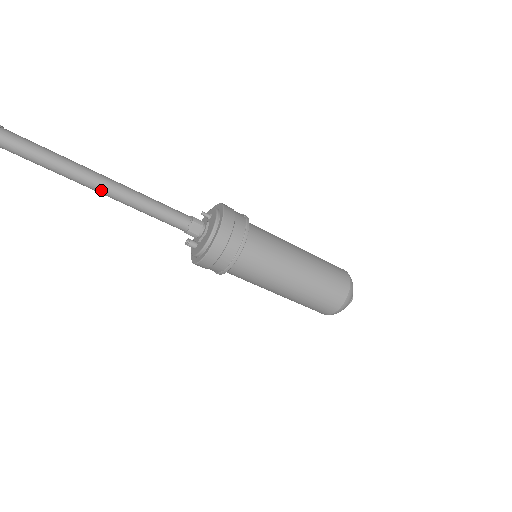
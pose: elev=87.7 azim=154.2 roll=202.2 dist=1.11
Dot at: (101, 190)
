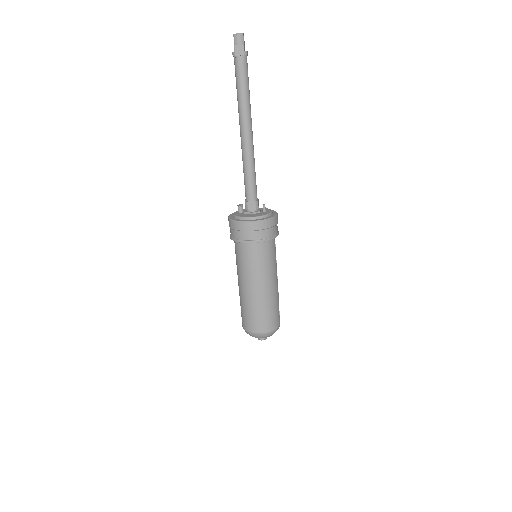
Dot at: (242, 134)
